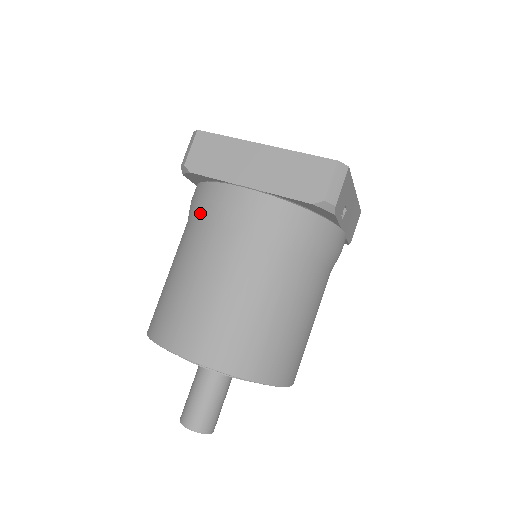
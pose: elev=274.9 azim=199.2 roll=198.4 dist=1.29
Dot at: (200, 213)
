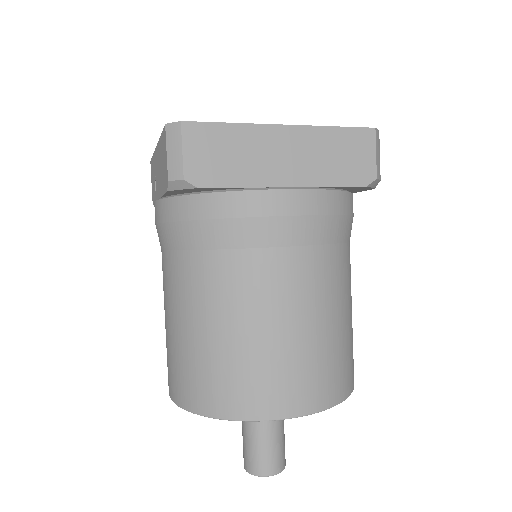
Dot at: (226, 238)
